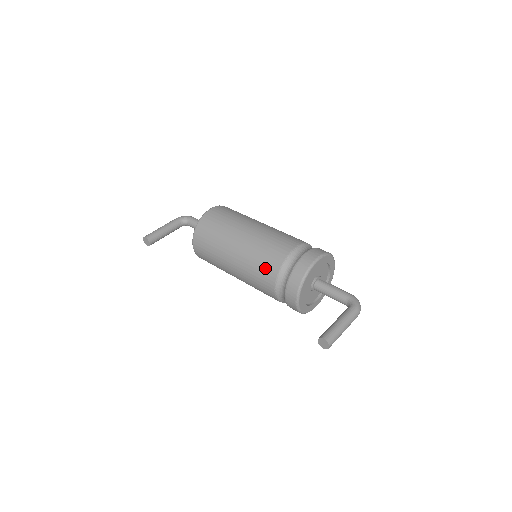
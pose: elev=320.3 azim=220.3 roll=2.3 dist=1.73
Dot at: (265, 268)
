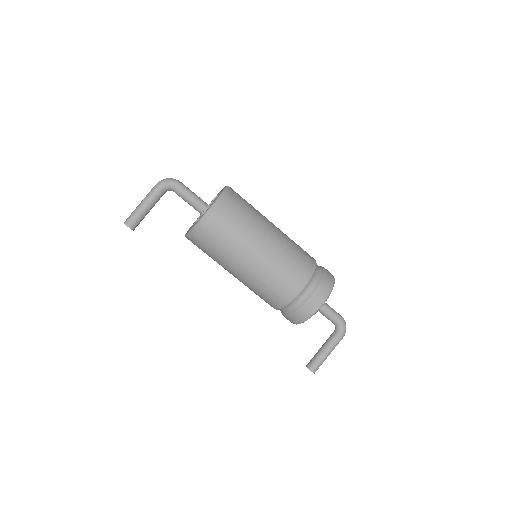
Dot at: (269, 299)
